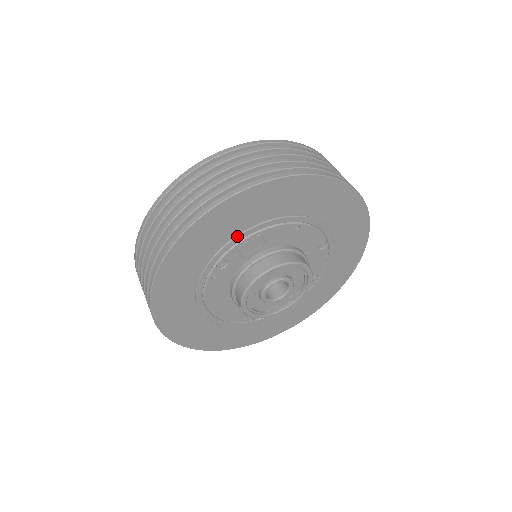
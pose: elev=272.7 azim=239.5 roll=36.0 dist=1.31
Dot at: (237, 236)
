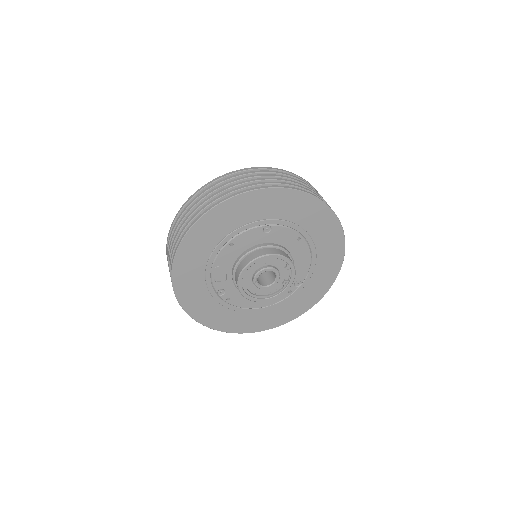
Dot at: (205, 279)
